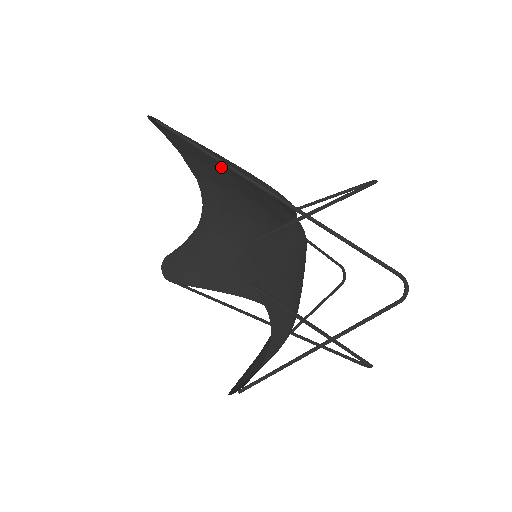
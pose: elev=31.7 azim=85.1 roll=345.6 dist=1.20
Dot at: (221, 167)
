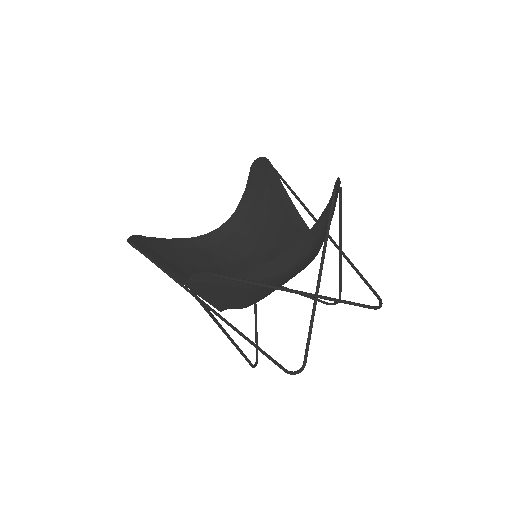
Dot at: (272, 209)
